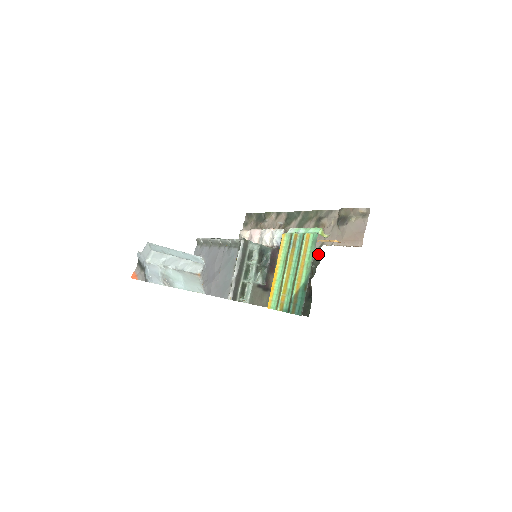
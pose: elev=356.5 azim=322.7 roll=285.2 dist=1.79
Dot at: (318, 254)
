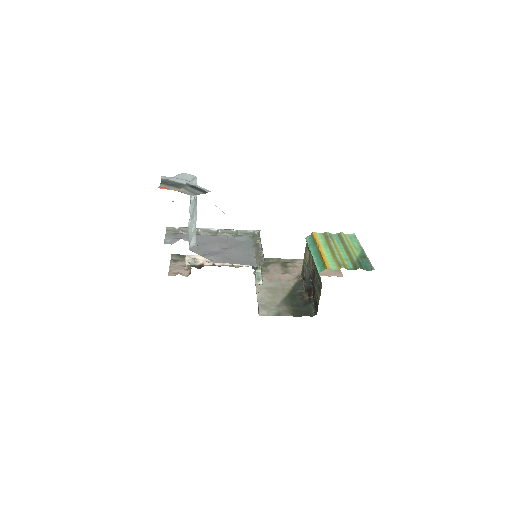
Dot at: (299, 280)
